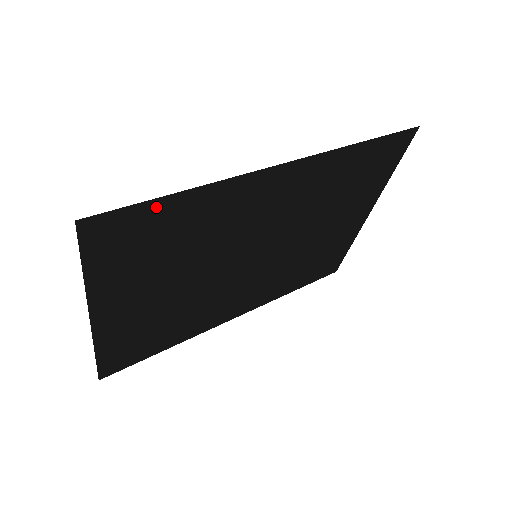
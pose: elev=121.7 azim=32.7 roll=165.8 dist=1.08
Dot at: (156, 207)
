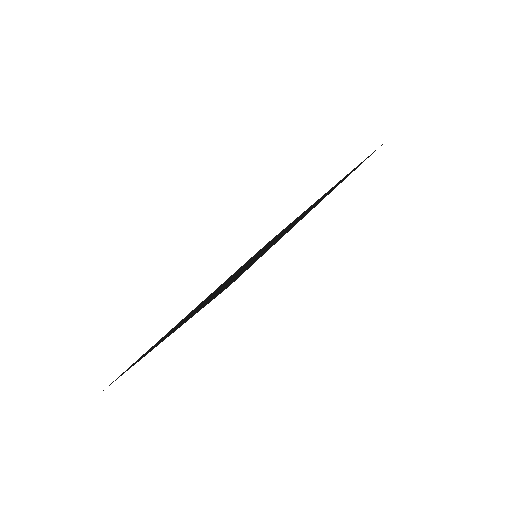
Dot at: occluded
